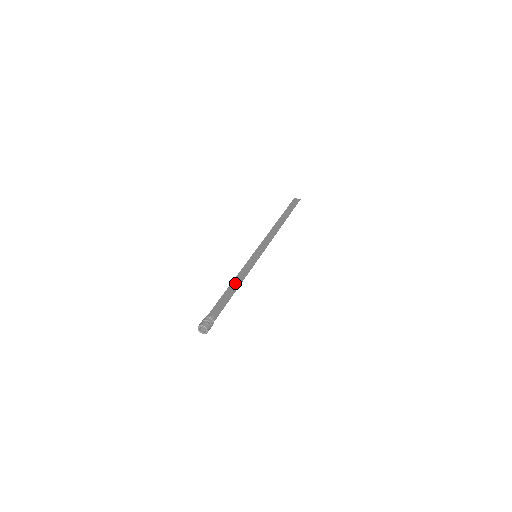
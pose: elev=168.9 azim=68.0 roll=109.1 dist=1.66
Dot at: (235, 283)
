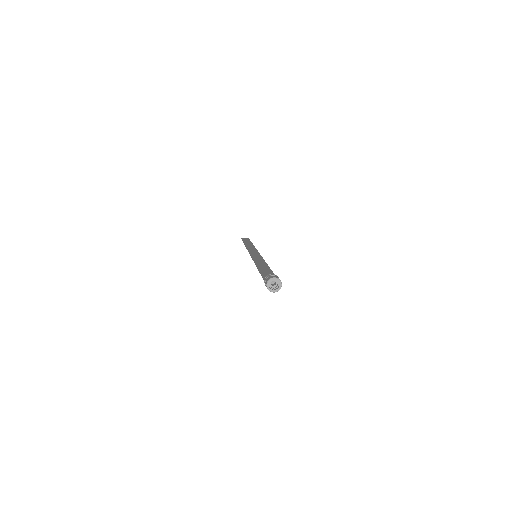
Dot at: (261, 265)
